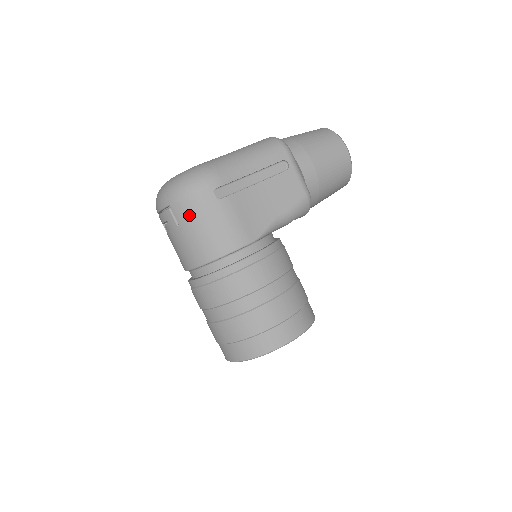
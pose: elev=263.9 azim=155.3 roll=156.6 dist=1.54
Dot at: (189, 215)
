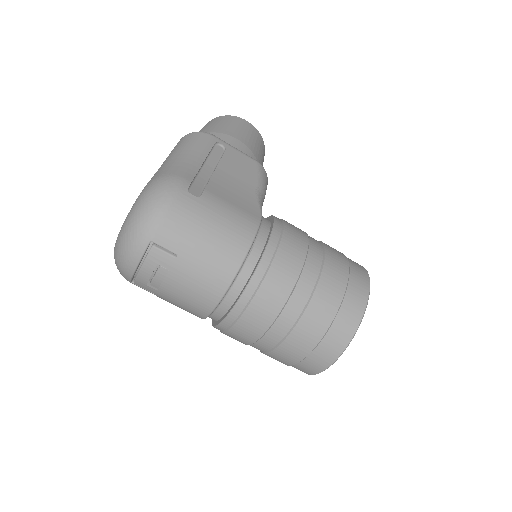
Dot at: (182, 233)
